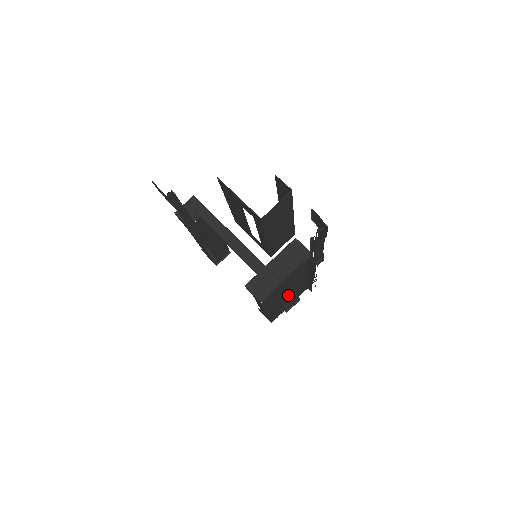
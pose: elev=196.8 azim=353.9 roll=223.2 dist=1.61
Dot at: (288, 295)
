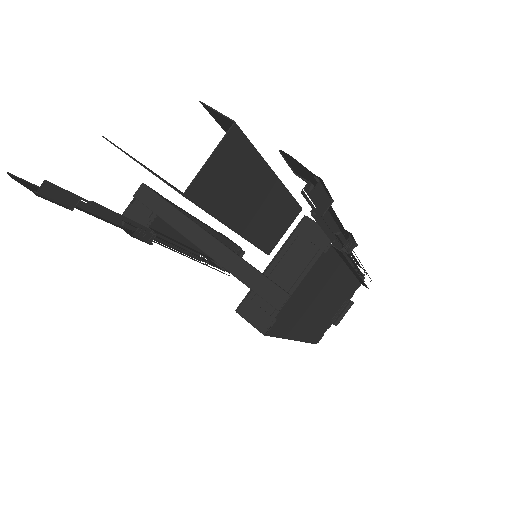
Dot at: (325, 304)
